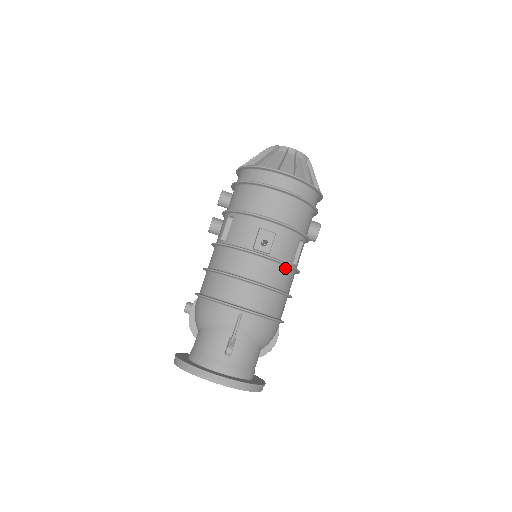
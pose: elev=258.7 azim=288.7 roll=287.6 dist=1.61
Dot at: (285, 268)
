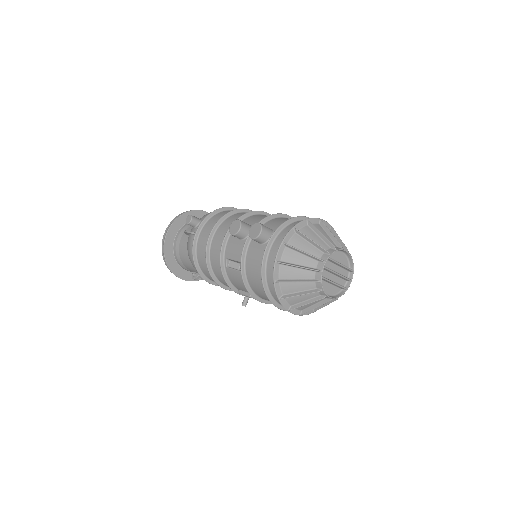
Dot at: occluded
